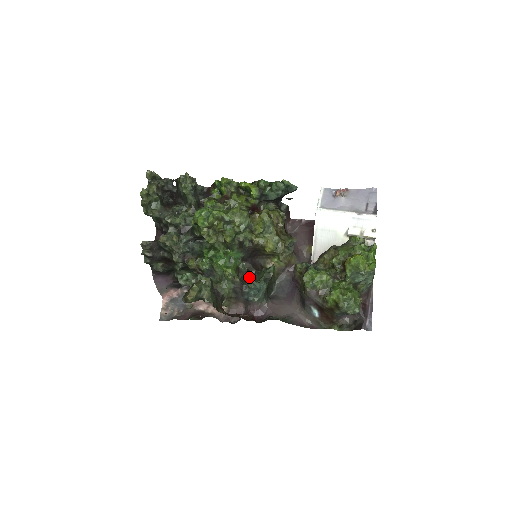
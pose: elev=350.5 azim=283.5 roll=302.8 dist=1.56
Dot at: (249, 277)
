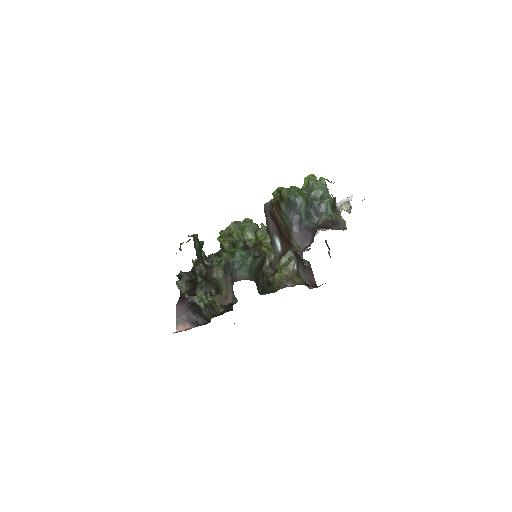
Dot at: occluded
